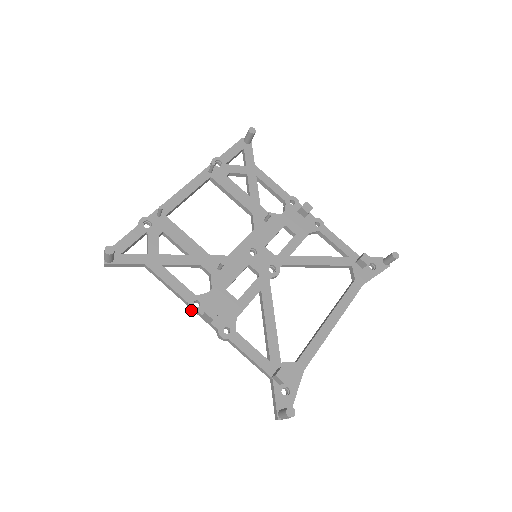
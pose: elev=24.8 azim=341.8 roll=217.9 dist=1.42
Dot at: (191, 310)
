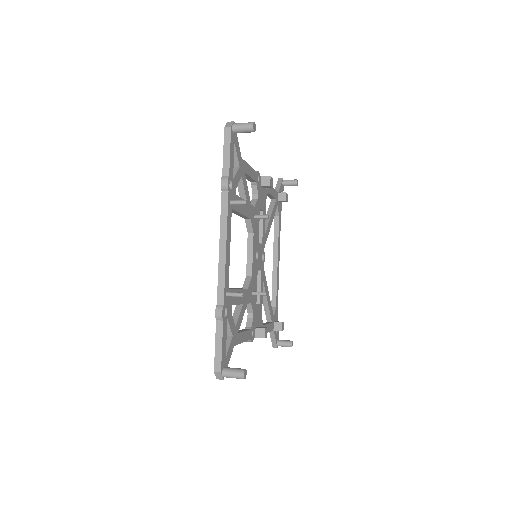
Dot at: occluded
